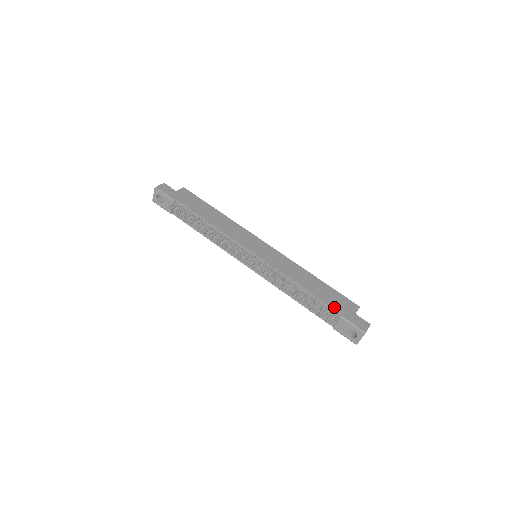
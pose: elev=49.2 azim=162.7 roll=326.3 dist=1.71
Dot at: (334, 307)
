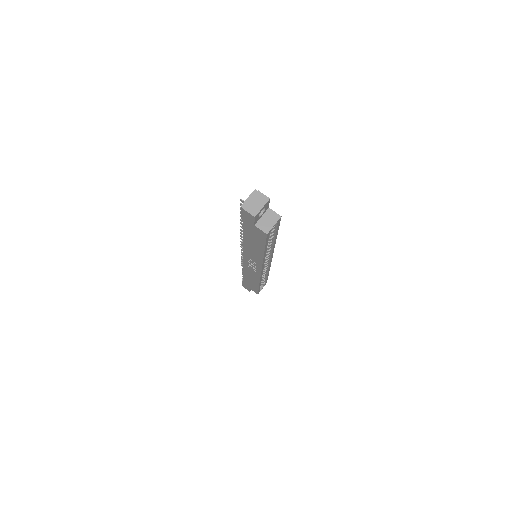
Dot at: occluded
